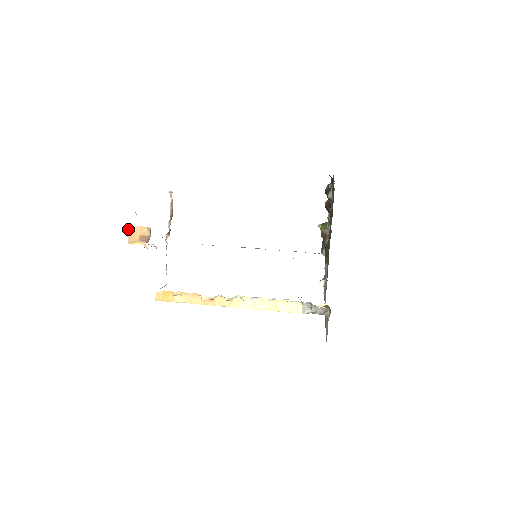
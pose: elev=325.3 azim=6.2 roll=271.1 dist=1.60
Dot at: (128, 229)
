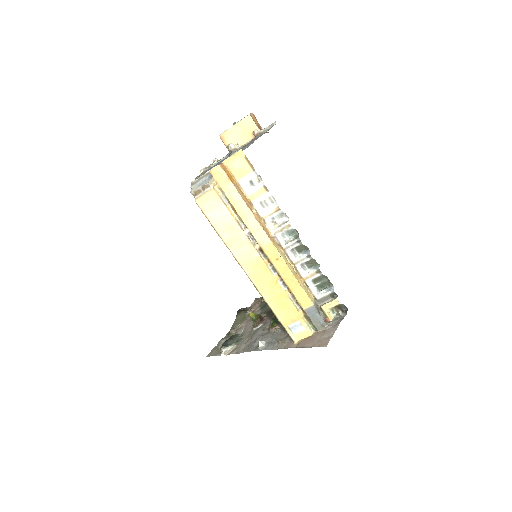
Dot at: (251, 113)
